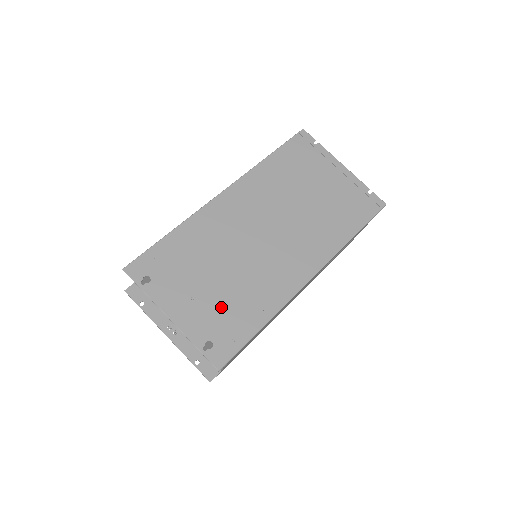
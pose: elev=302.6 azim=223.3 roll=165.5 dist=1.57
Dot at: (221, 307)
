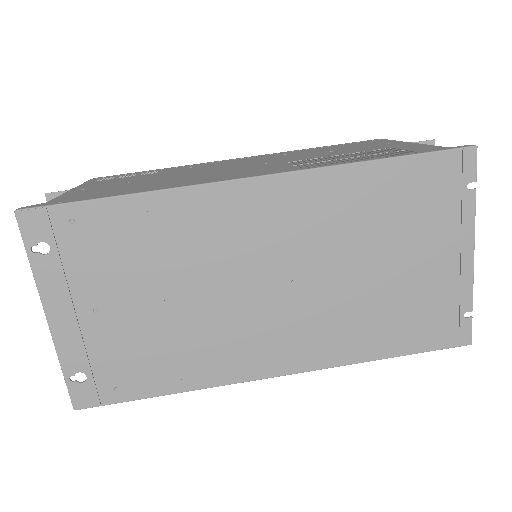
Dot at: (128, 343)
